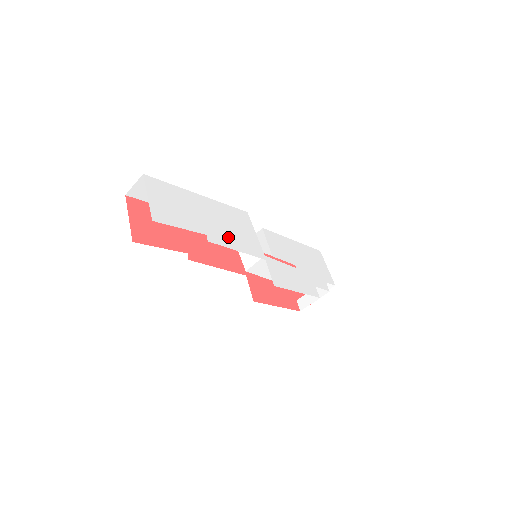
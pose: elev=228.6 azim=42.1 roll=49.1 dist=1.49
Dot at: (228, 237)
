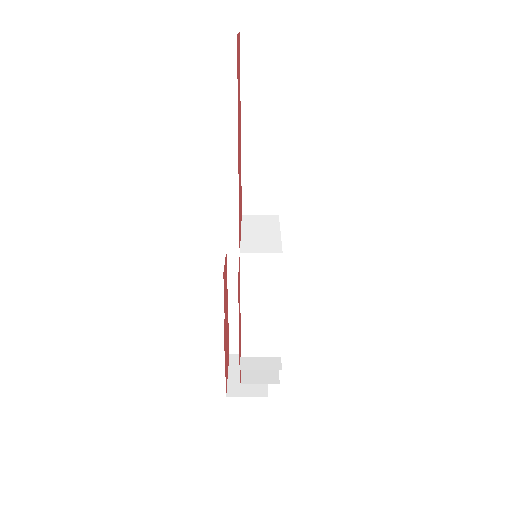
Dot at: occluded
